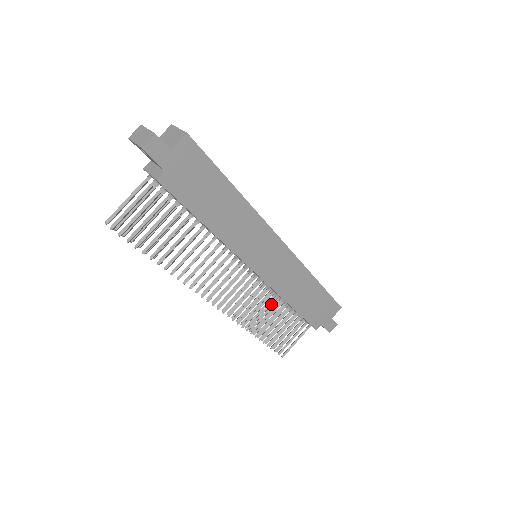
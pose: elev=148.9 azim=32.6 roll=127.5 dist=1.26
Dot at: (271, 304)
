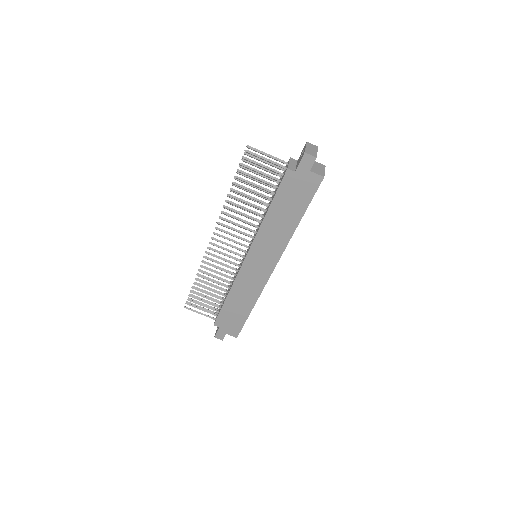
Dot at: (224, 281)
